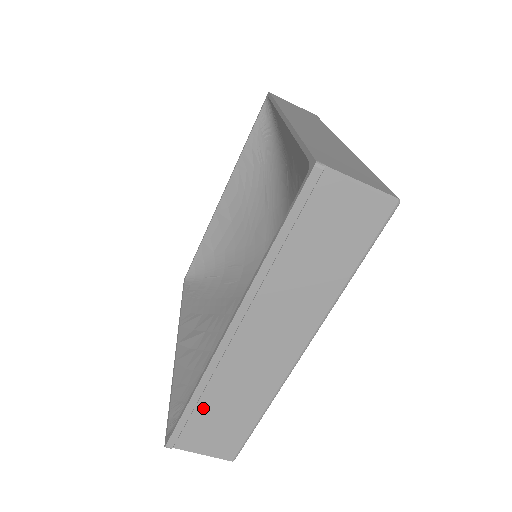
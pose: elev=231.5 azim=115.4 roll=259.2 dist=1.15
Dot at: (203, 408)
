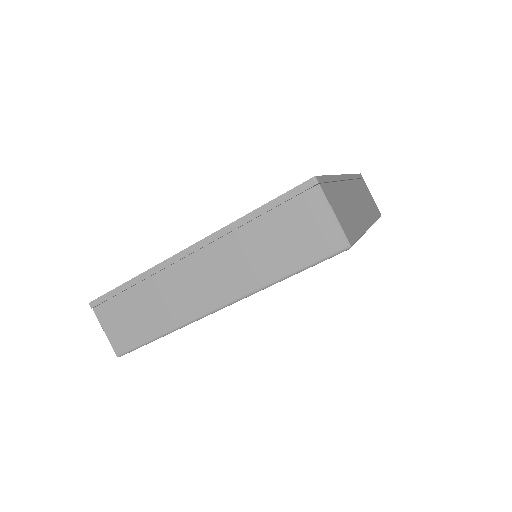
Dot at: (131, 295)
